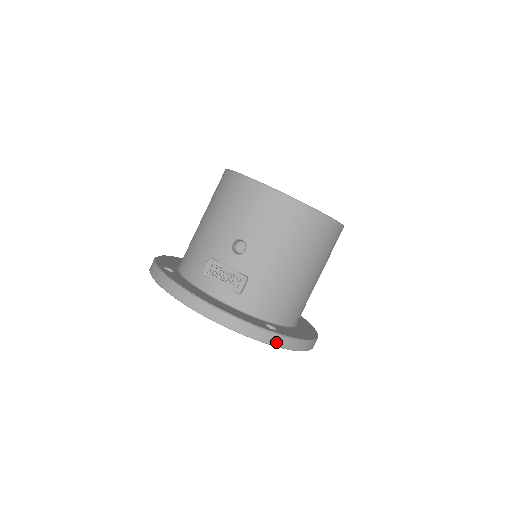
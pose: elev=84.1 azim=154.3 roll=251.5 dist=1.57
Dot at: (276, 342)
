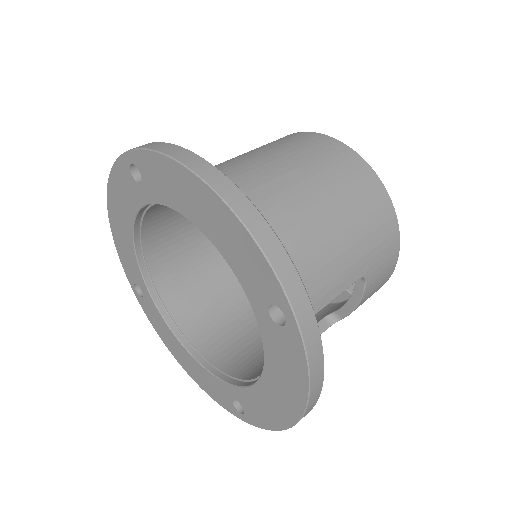
Dot at: occluded
